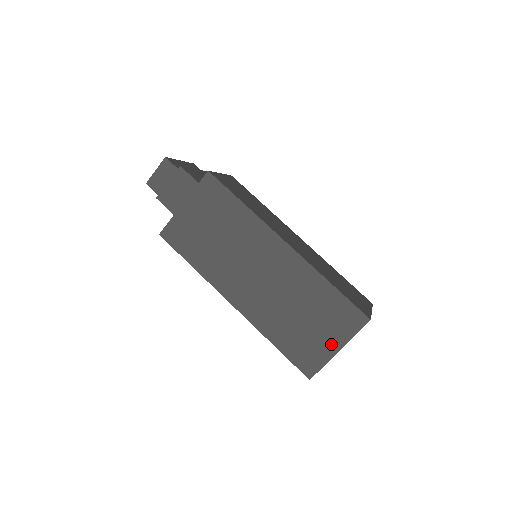
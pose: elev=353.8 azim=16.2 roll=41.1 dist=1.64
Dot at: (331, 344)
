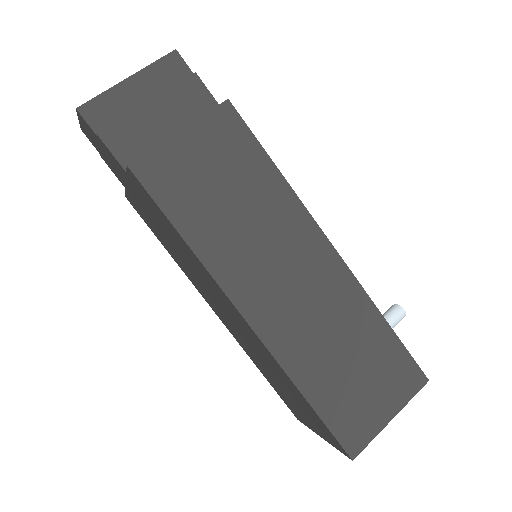
Dot at: (312, 426)
